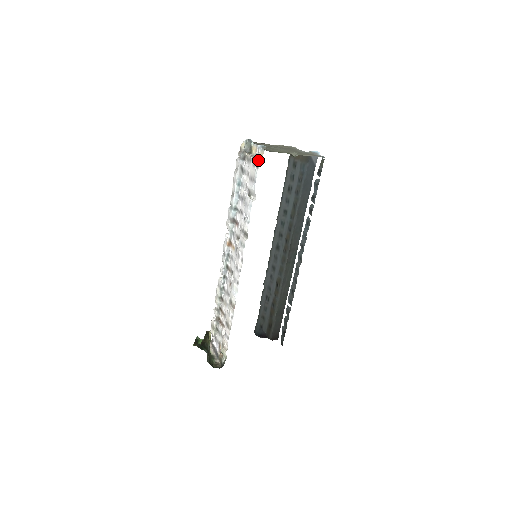
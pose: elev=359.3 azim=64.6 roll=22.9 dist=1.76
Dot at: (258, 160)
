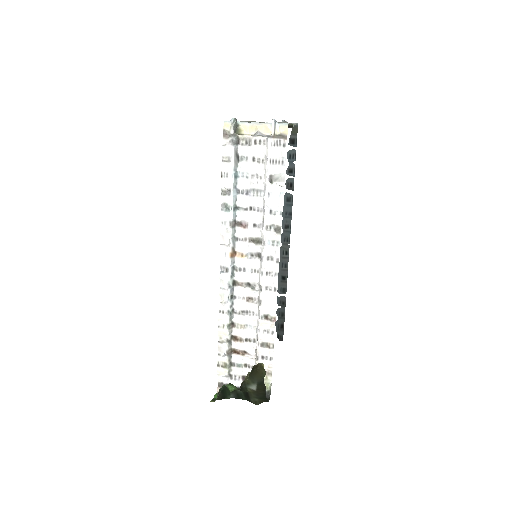
Dot at: (283, 137)
